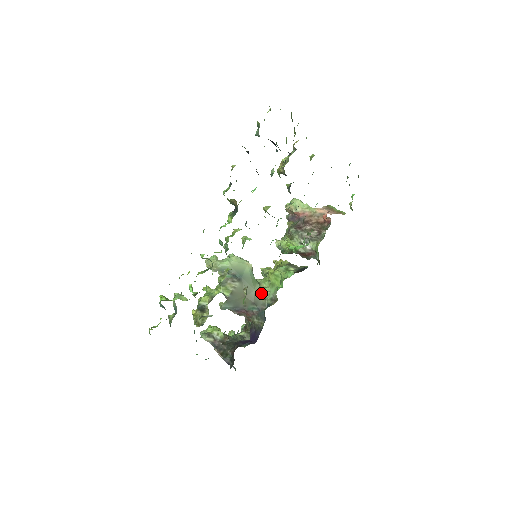
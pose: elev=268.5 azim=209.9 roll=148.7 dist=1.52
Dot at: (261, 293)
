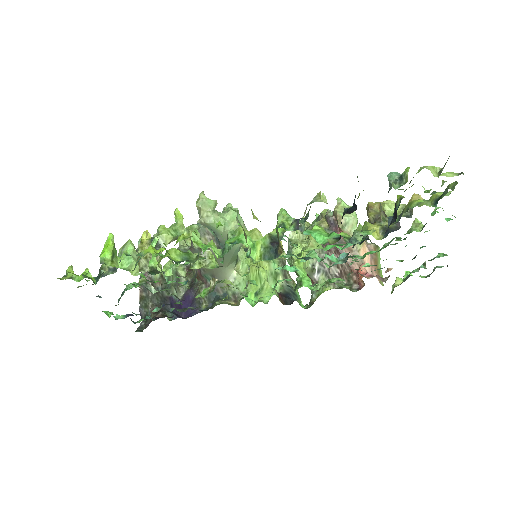
Dot at: (230, 275)
